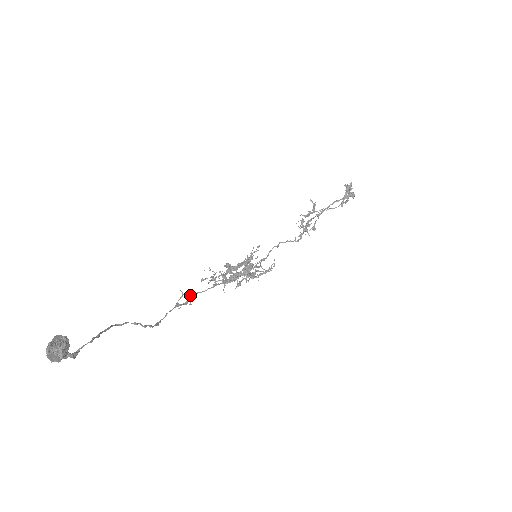
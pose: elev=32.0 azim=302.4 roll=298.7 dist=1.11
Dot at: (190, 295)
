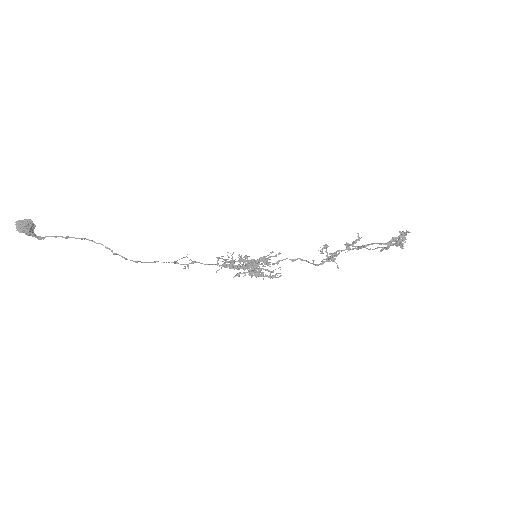
Dot at: (192, 261)
